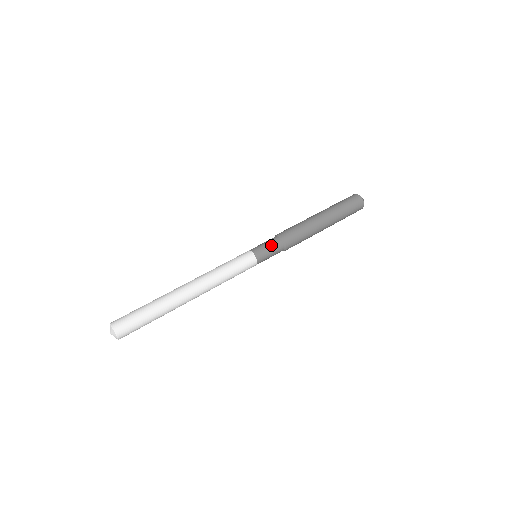
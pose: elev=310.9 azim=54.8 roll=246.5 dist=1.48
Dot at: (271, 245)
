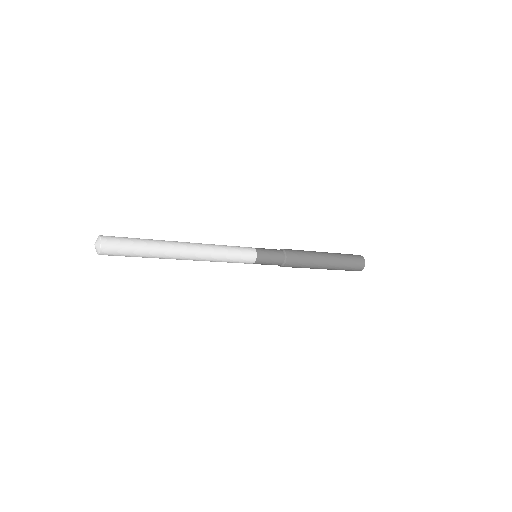
Dot at: occluded
